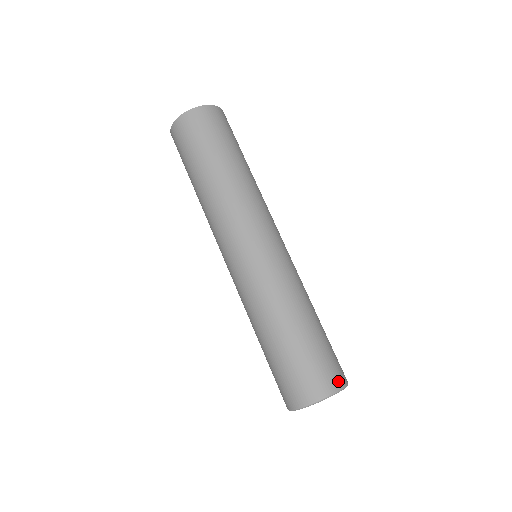
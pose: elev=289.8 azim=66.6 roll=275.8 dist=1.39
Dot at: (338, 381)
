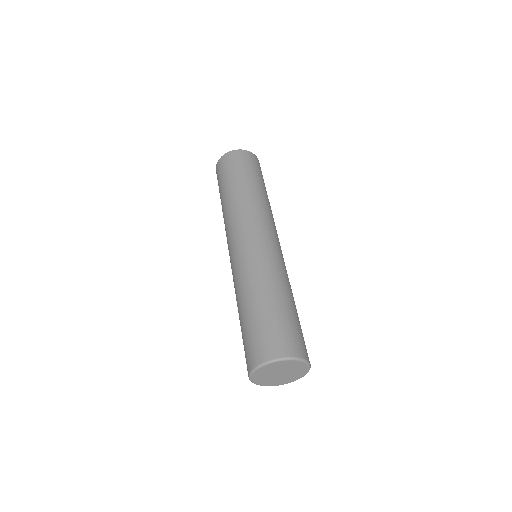
Dot at: (296, 351)
